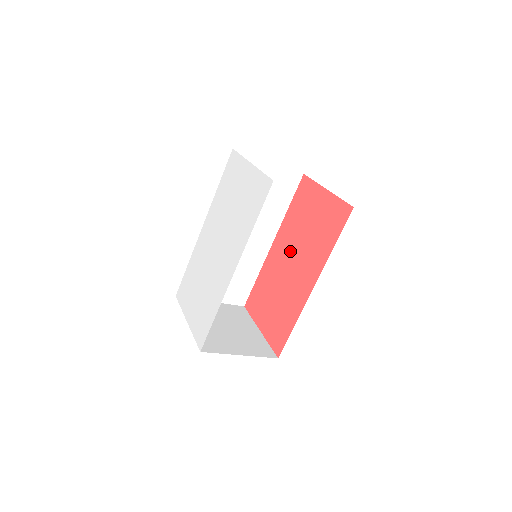
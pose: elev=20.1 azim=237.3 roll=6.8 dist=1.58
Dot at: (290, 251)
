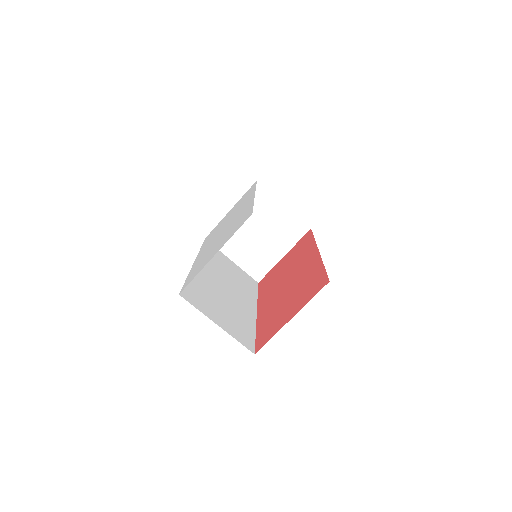
Dot at: (279, 285)
